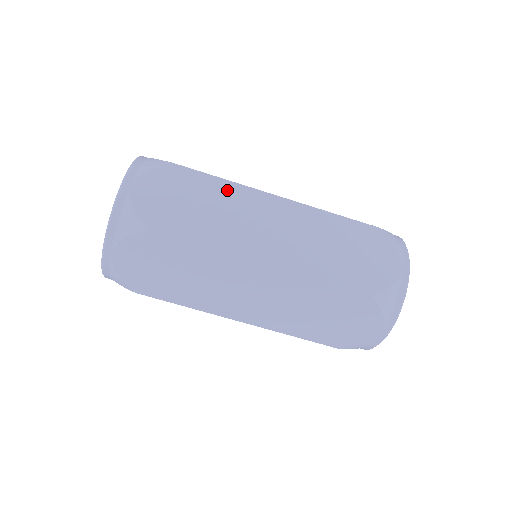
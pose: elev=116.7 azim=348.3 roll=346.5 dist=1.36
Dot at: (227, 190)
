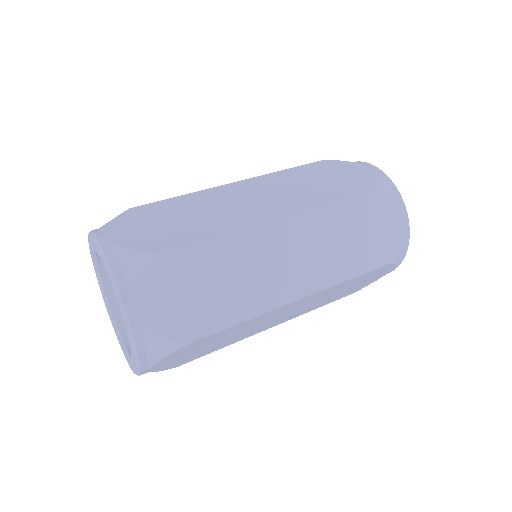
Dot at: (229, 246)
